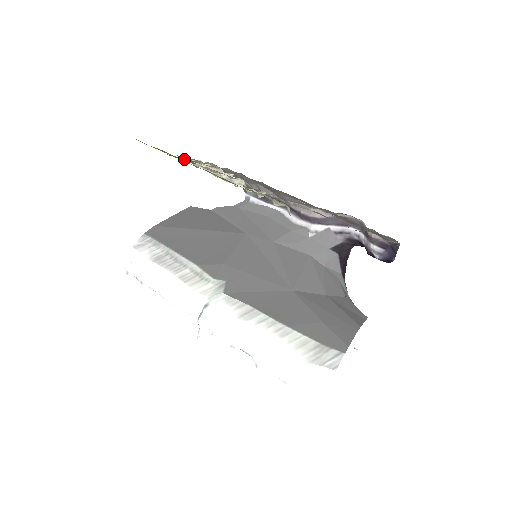
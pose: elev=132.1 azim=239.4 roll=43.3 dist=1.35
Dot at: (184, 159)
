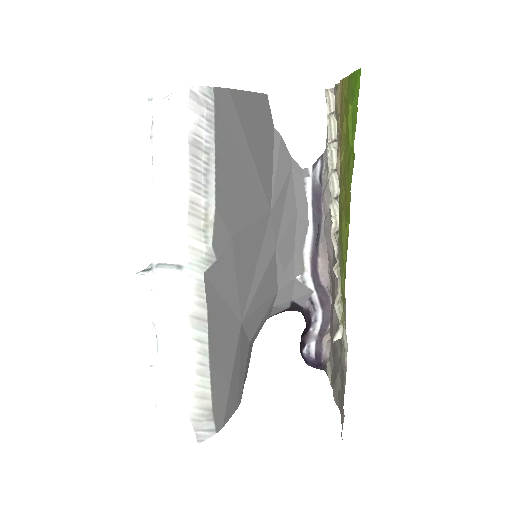
Dot at: occluded
